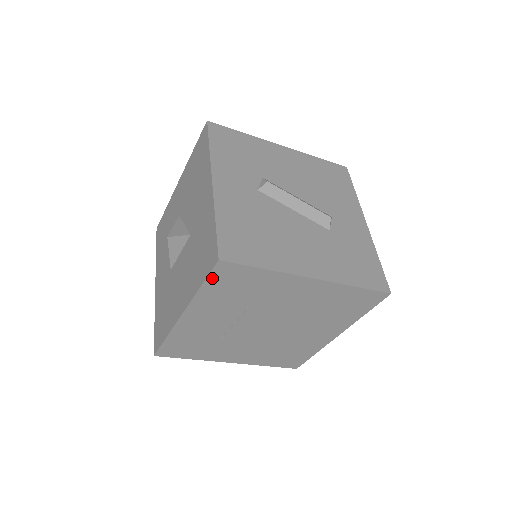
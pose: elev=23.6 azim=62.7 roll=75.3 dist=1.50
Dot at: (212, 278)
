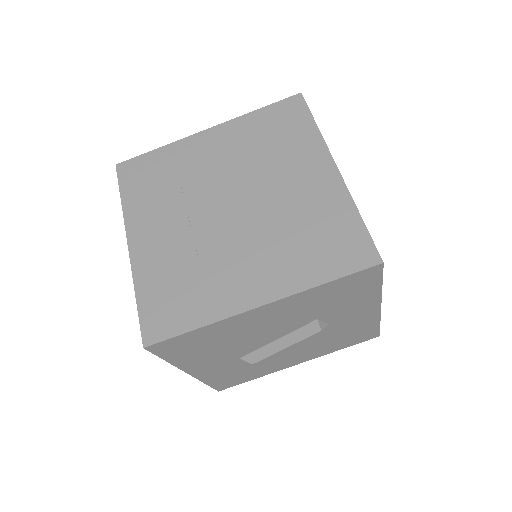
Dot at: (124, 184)
